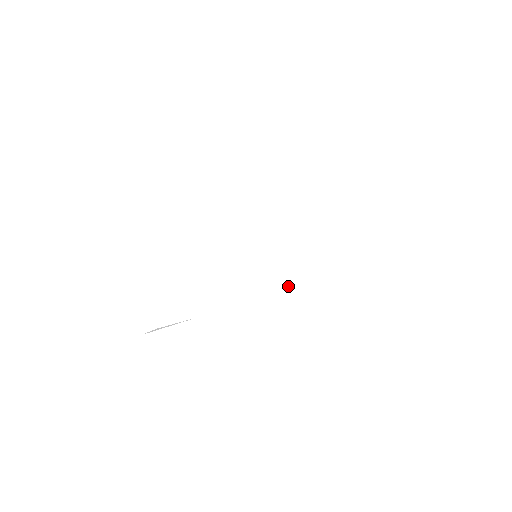
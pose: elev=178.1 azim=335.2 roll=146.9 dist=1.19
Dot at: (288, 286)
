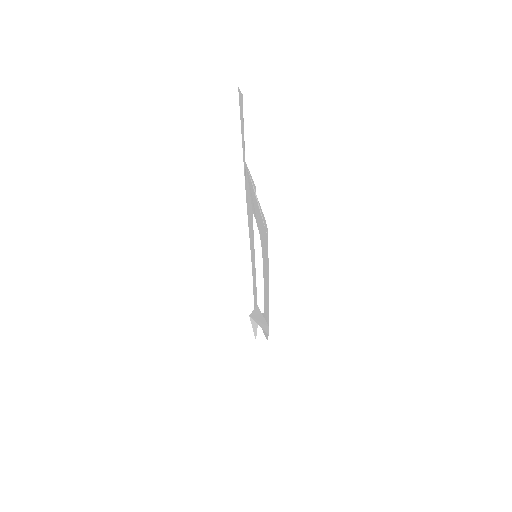
Dot at: (264, 282)
